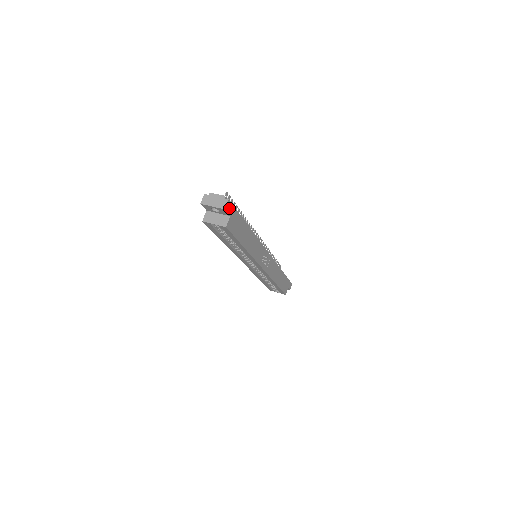
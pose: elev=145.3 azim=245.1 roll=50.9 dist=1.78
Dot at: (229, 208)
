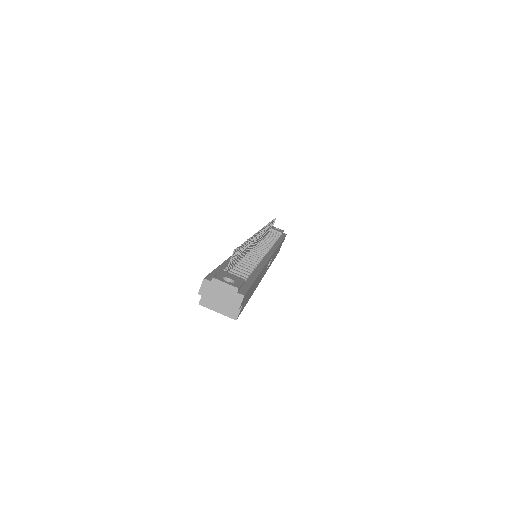
Dot at: (243, 300)
